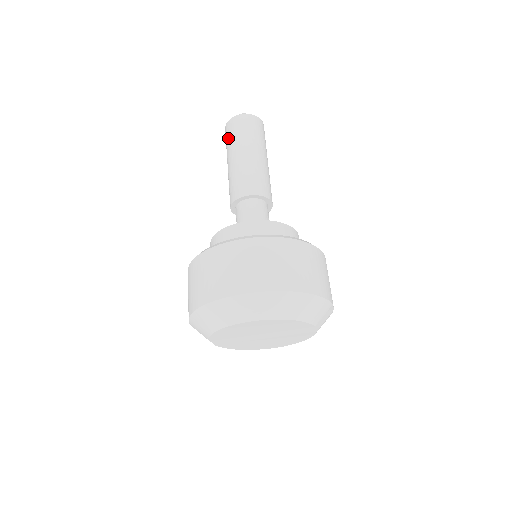
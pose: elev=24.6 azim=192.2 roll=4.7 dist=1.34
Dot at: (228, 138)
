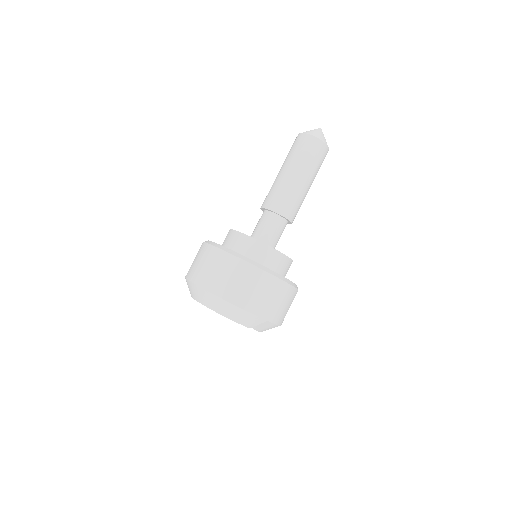
Dot at: (290, 150)
